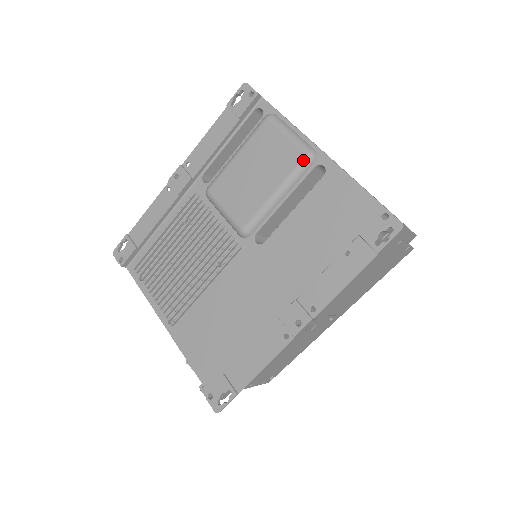
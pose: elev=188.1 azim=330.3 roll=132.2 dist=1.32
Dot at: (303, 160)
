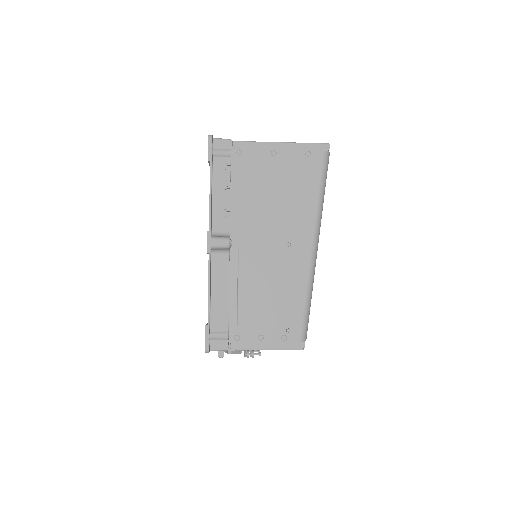
Dot at: occluded
